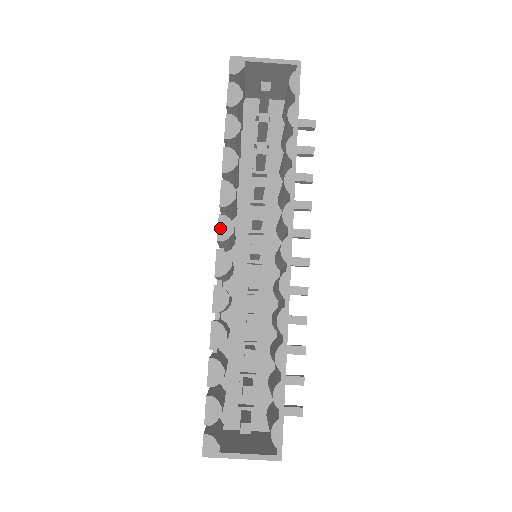
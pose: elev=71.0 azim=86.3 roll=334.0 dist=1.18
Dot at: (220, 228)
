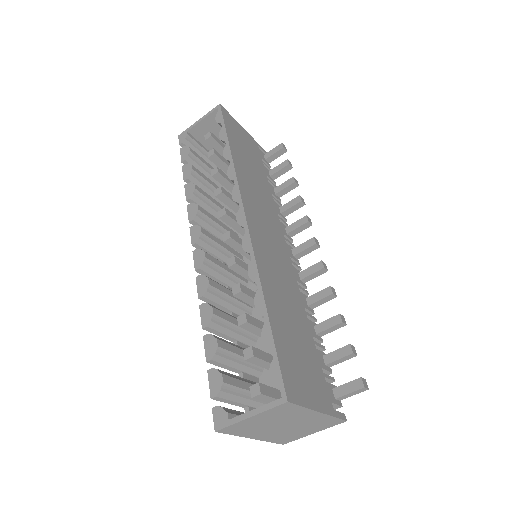
Dot at: (192, 236)
